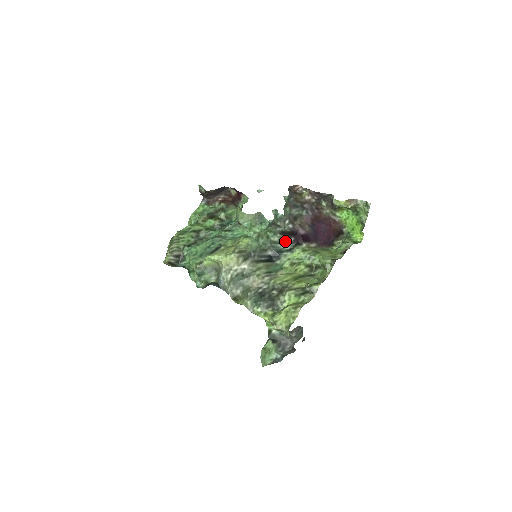
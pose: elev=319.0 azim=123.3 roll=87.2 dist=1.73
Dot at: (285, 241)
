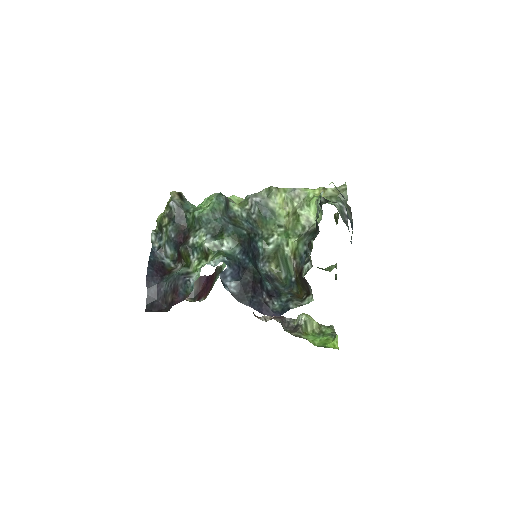
Dot at: occluded
